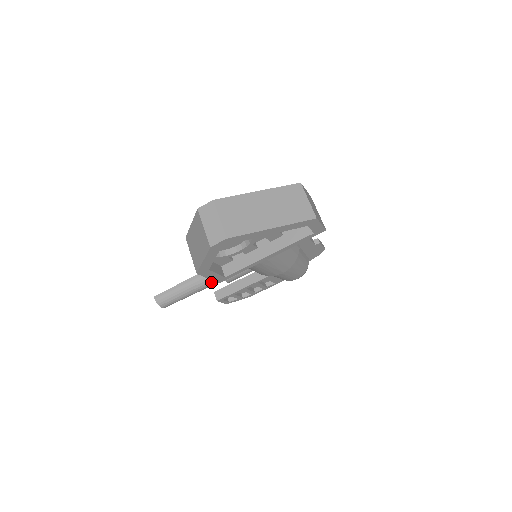
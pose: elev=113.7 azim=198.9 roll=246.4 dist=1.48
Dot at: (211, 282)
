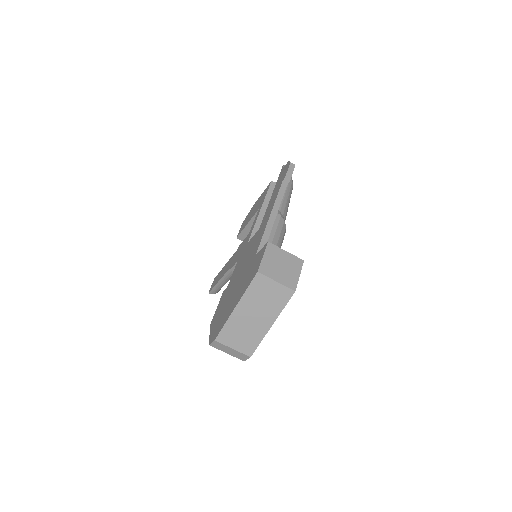
Dot at: occluded
